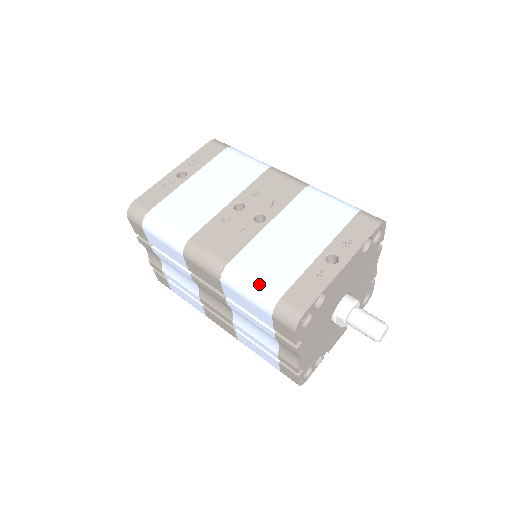
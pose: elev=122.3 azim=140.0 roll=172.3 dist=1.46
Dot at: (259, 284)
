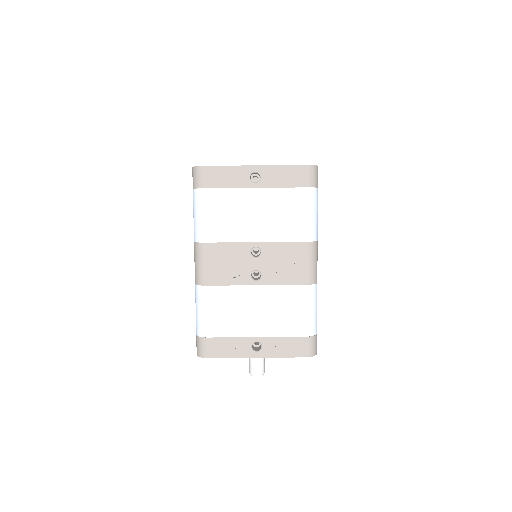
Dot at: (205, 318)
